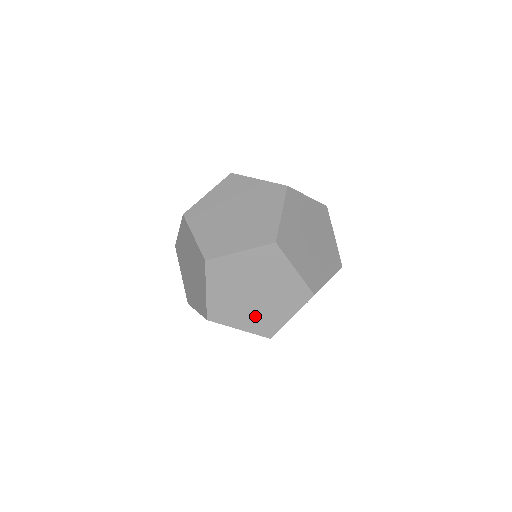
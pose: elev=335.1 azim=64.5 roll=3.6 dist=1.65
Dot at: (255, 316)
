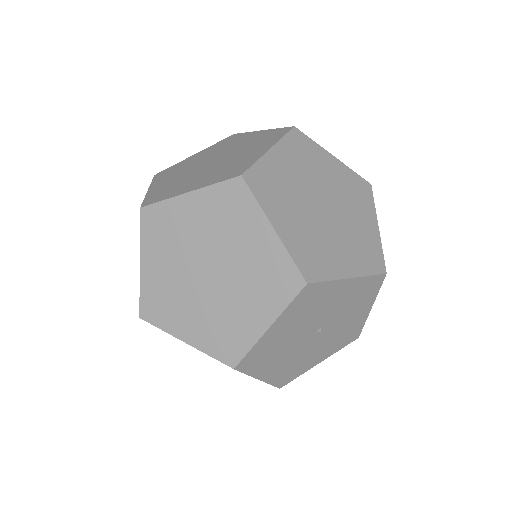
Dot at: (209, 318)
